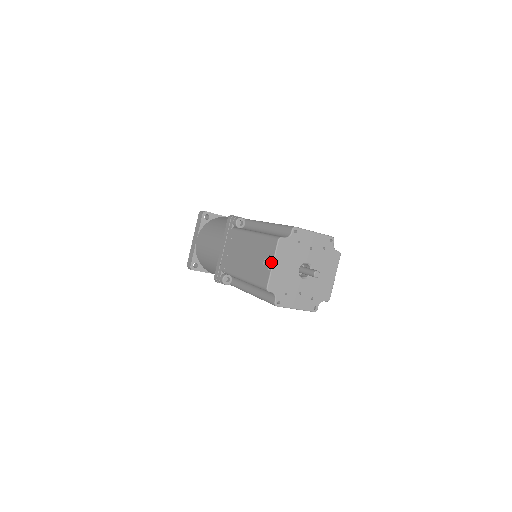
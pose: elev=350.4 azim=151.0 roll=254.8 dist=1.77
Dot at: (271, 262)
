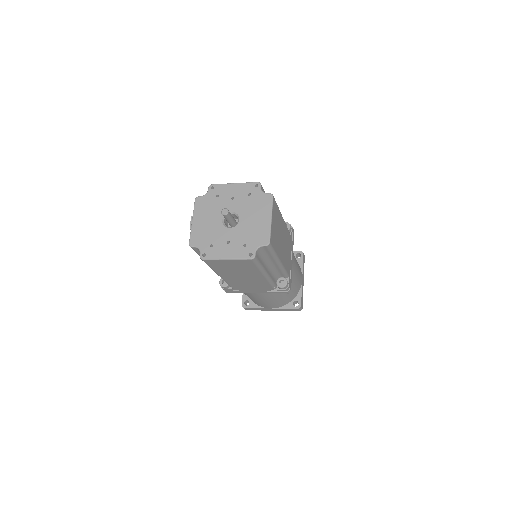
Dot at: (192, 221)
